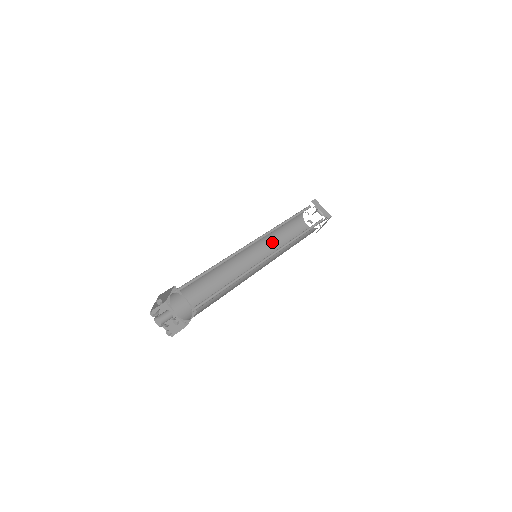
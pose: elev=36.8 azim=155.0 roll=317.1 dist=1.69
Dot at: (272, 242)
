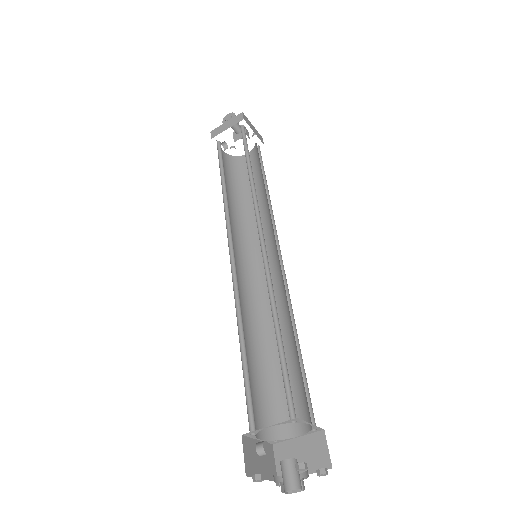
Dot at: occluded
